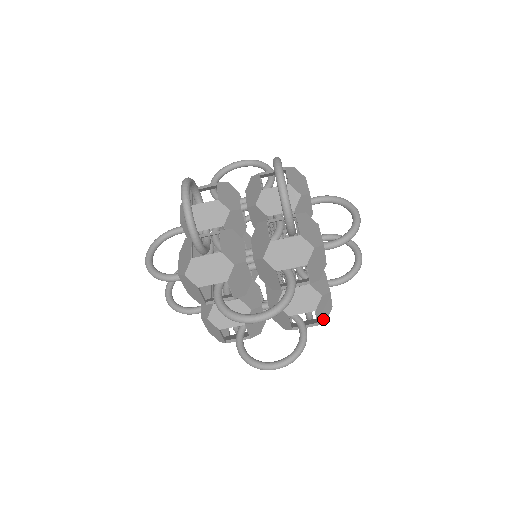
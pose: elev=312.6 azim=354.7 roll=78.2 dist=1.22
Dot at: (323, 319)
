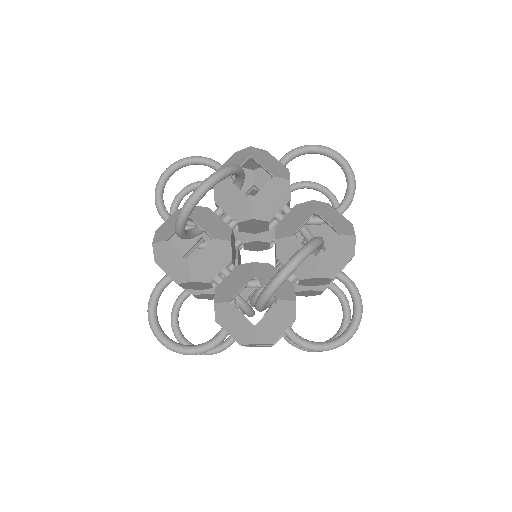
Dot at: occluded
